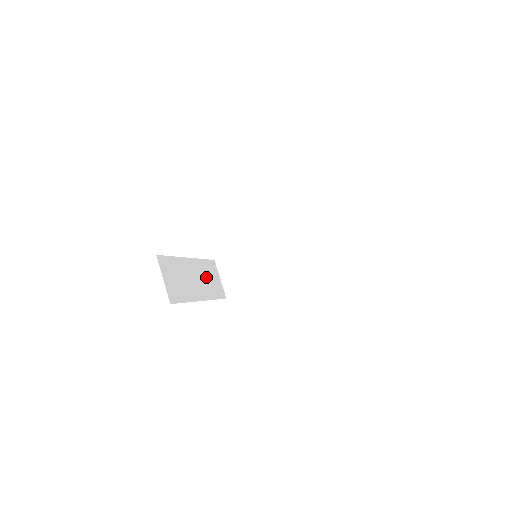
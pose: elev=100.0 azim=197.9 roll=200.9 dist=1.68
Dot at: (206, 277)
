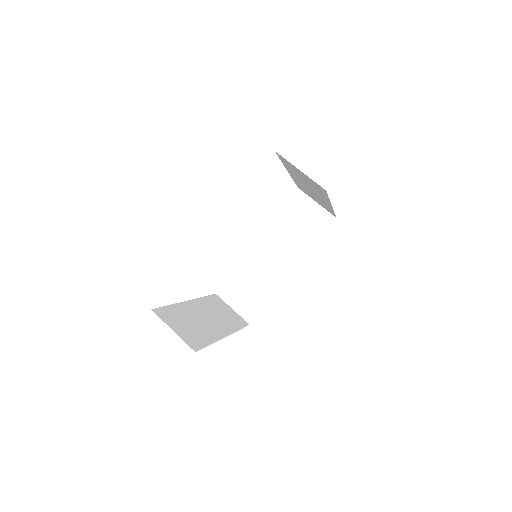
Dot at: (217, 312)
